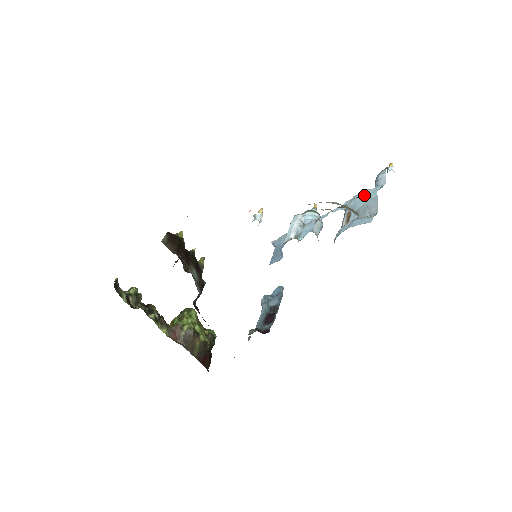
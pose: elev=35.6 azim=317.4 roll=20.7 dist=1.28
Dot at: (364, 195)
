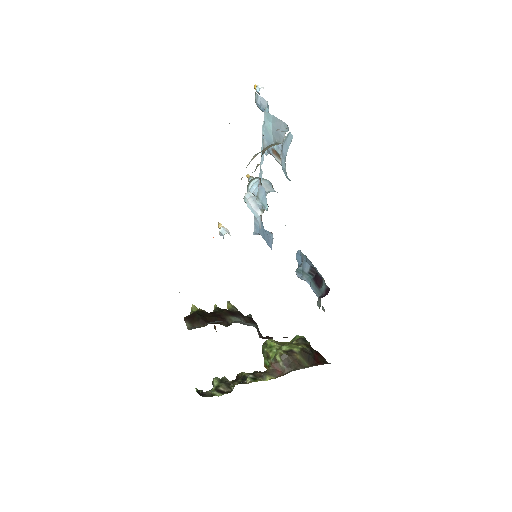
Dot at: (265, 127)
